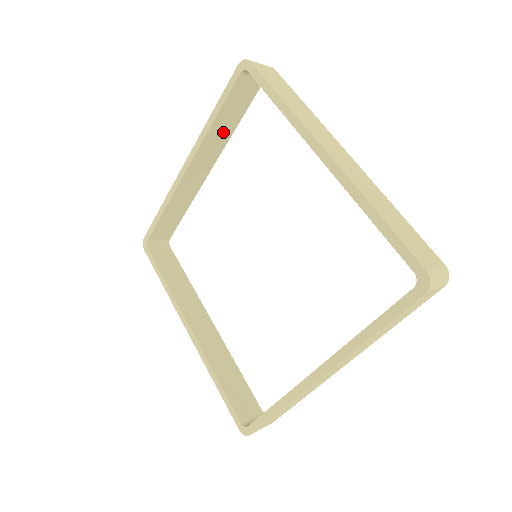
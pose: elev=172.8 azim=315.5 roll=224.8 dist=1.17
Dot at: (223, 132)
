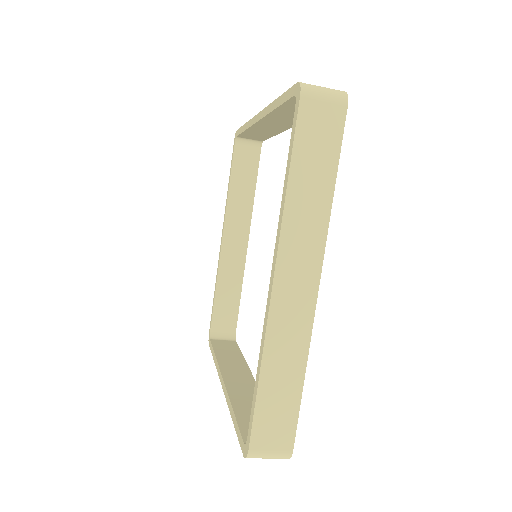
Dot at: (243, 200)
